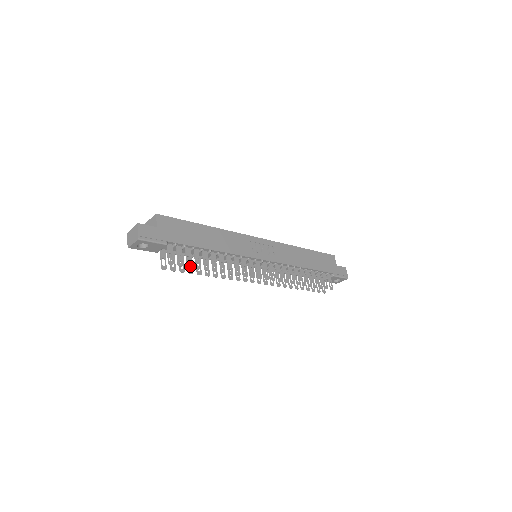
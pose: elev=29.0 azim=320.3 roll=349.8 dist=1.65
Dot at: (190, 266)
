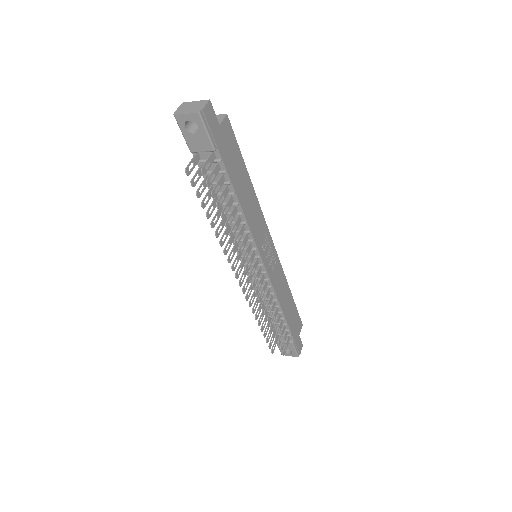
Dot at: (214, 195)
